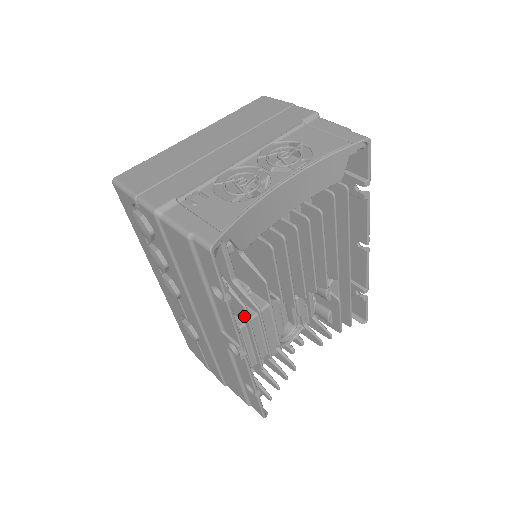
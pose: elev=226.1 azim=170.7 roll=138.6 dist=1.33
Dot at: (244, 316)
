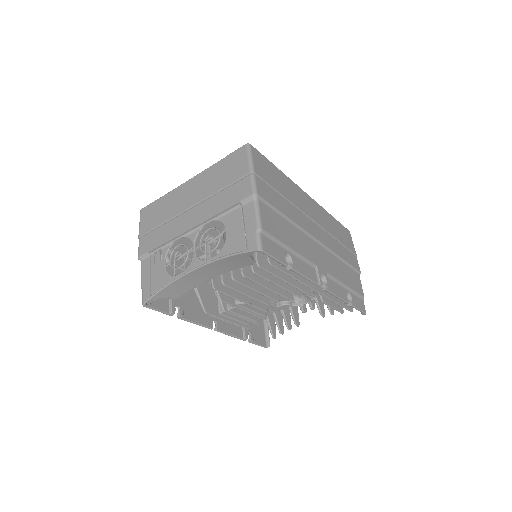
Dot at: (211, 313)
